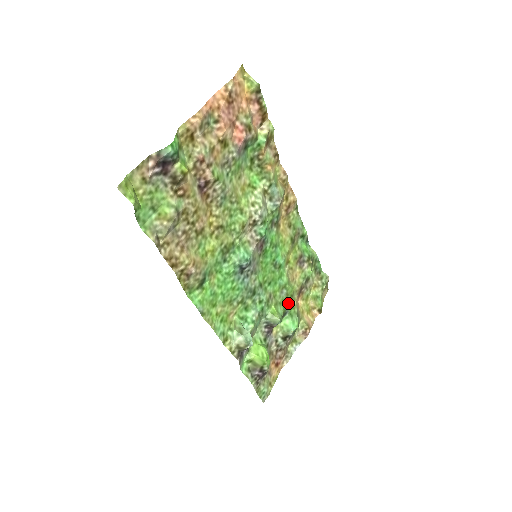
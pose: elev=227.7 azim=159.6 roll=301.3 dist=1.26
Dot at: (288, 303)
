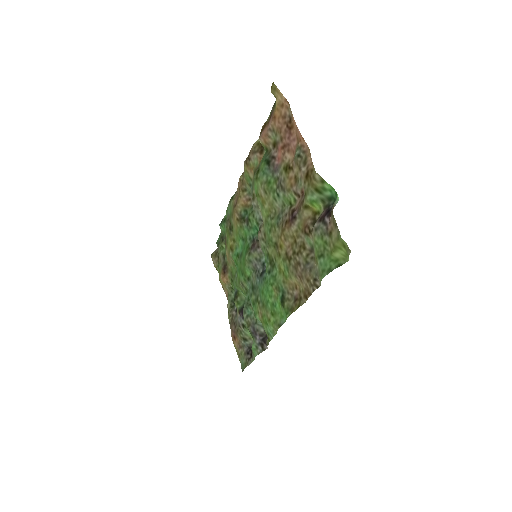
Dot at: (234, 283)
